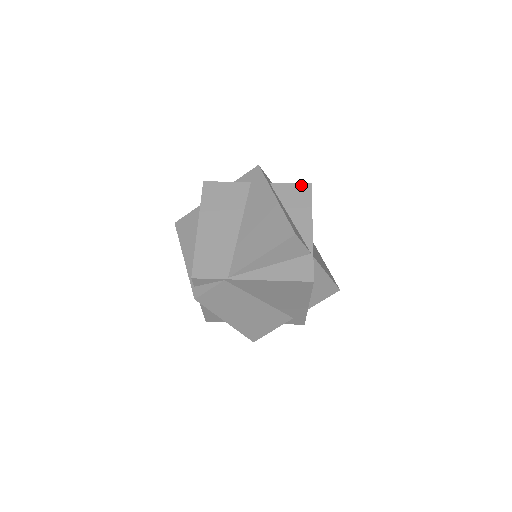
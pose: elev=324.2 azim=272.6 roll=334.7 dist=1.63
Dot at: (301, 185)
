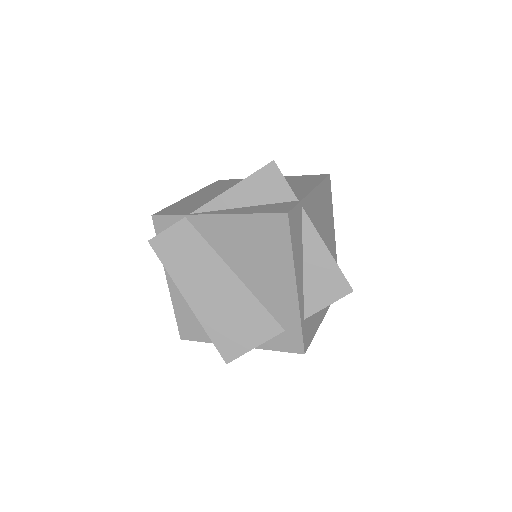
Dot at: (317, 175)
